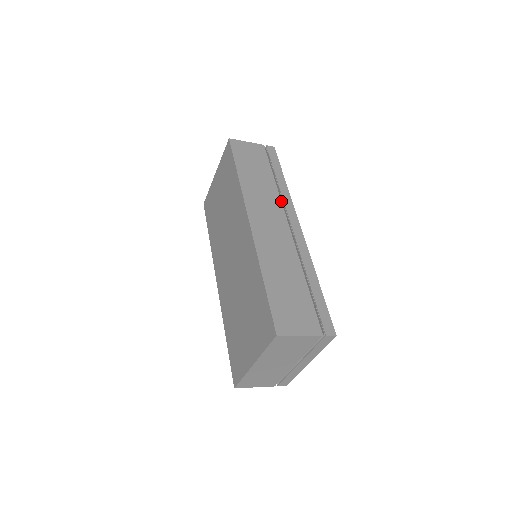
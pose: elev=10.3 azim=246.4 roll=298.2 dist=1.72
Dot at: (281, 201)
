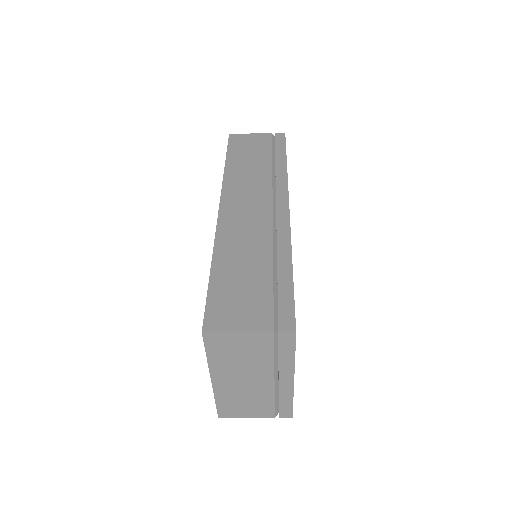
Dot at: (272, 184)
